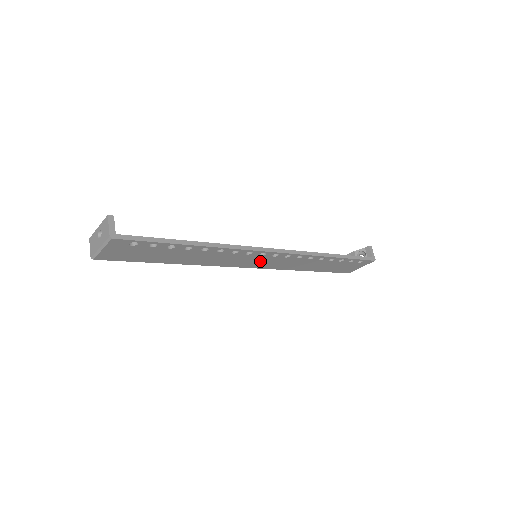
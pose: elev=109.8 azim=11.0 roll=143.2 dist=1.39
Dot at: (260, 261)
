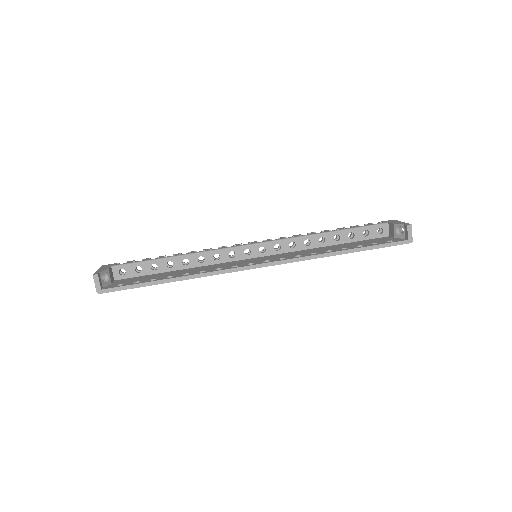
Dot at: occluded
